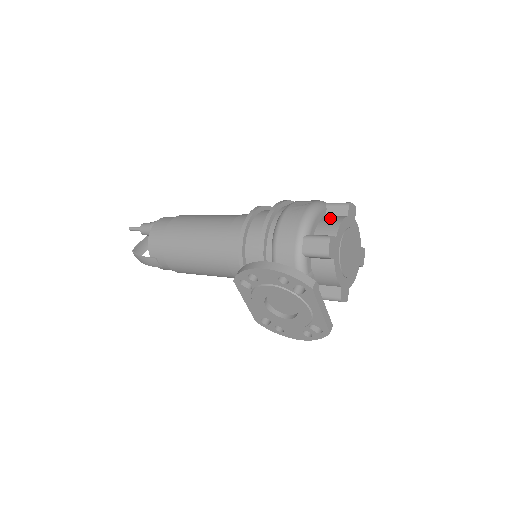
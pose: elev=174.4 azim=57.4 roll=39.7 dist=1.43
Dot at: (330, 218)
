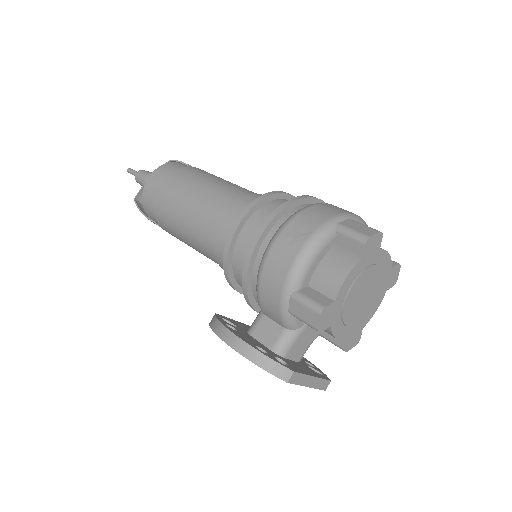
Dot at: (336, 259)
